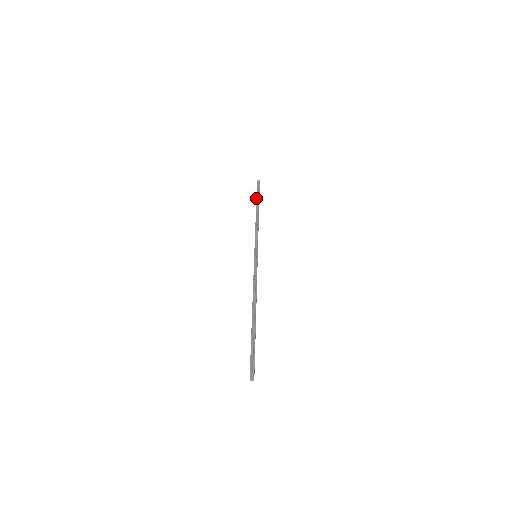
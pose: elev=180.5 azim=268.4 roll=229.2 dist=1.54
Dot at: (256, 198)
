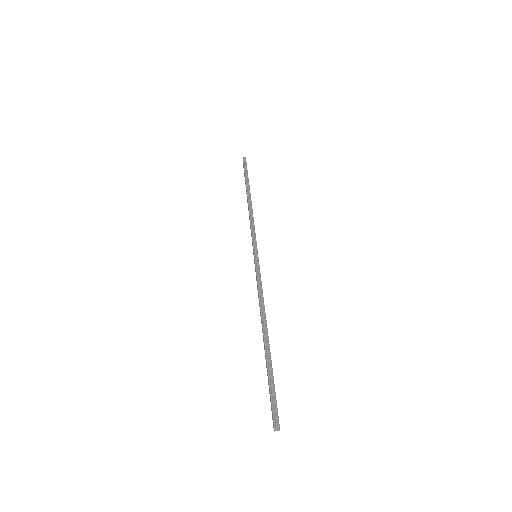
Dot at: (245, 180)
